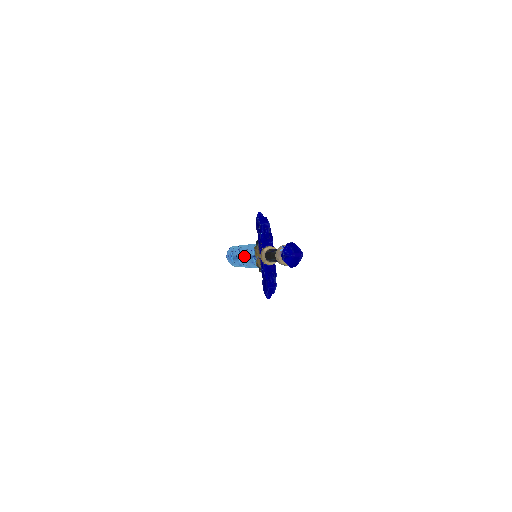
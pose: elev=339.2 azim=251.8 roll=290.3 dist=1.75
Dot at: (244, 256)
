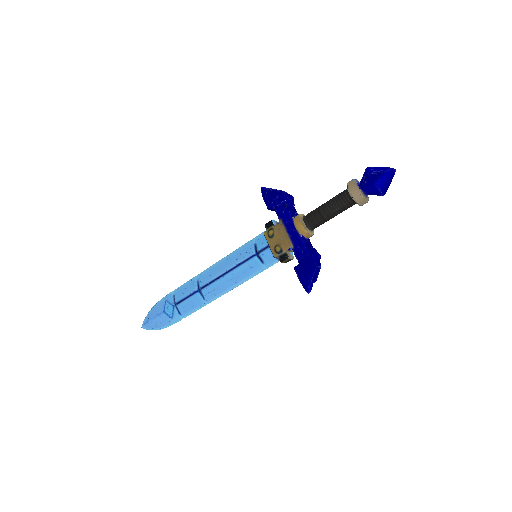
Dot at: (221, 275)
